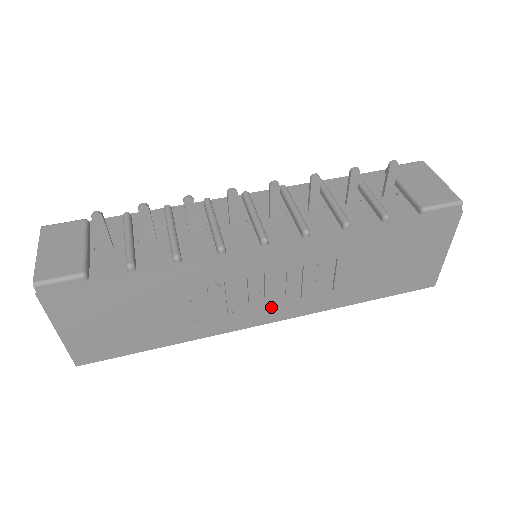
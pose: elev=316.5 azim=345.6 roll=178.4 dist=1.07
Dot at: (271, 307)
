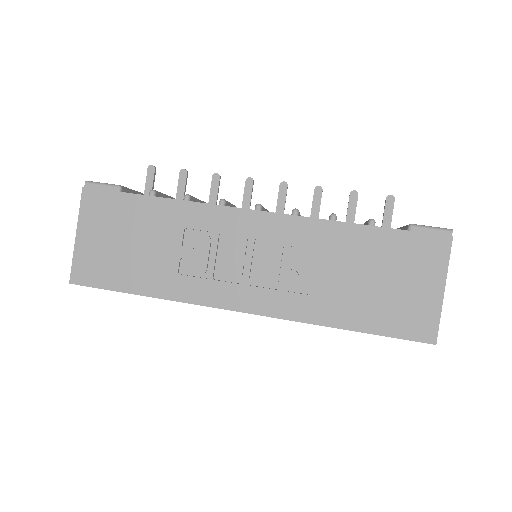
Dot at: (249, 289)
